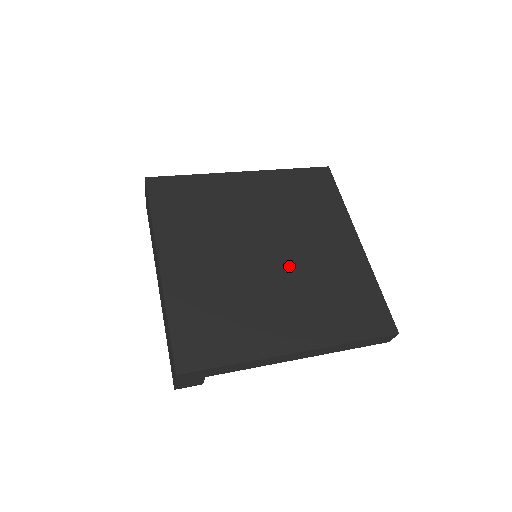
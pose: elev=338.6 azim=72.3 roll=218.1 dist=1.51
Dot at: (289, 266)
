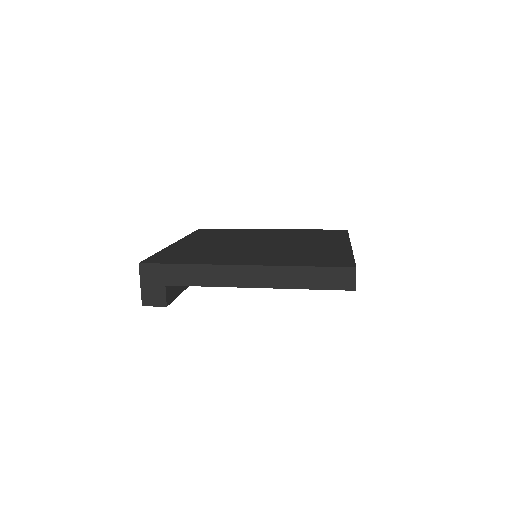
Dot at: (274, 247)
